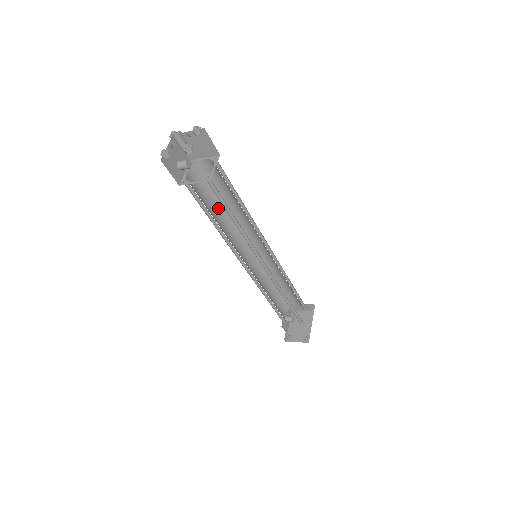
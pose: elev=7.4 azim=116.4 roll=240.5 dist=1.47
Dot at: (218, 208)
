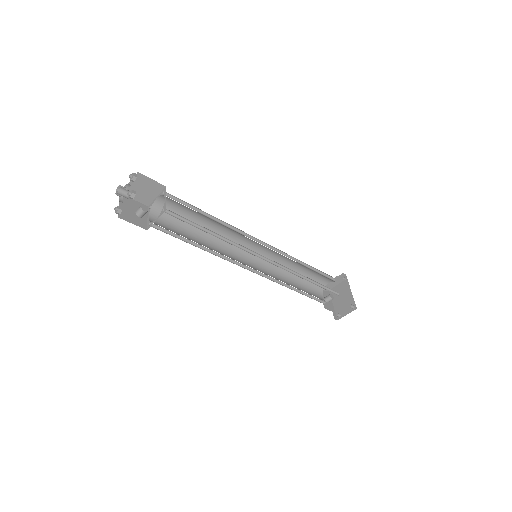
Dot at: (196, 233)
